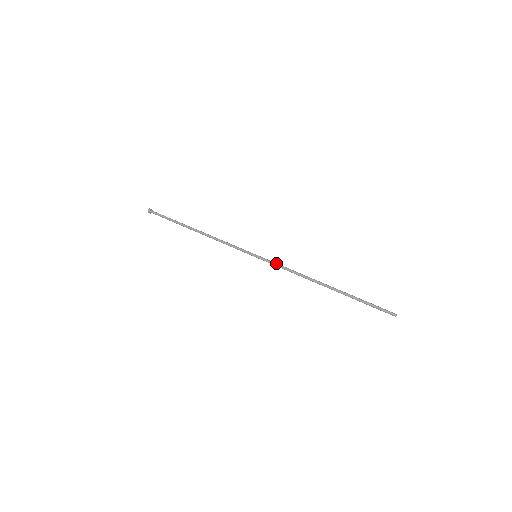
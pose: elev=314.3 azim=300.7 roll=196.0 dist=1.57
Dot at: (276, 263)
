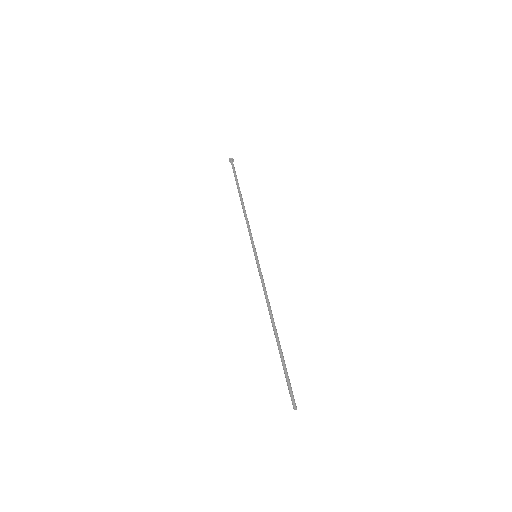
Dot at: (260, 275)
